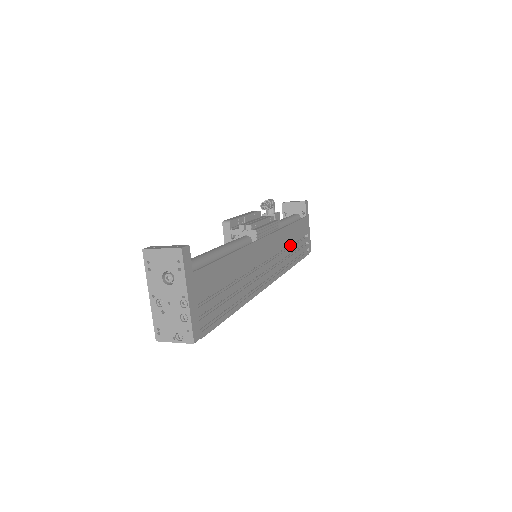
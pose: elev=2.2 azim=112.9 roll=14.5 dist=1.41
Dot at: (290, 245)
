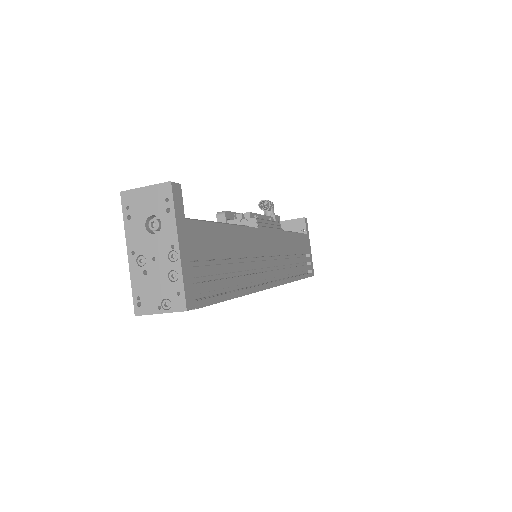
Dot at: (292, 257)
